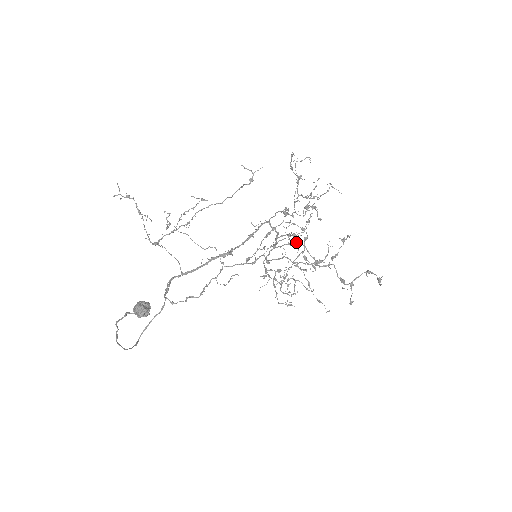
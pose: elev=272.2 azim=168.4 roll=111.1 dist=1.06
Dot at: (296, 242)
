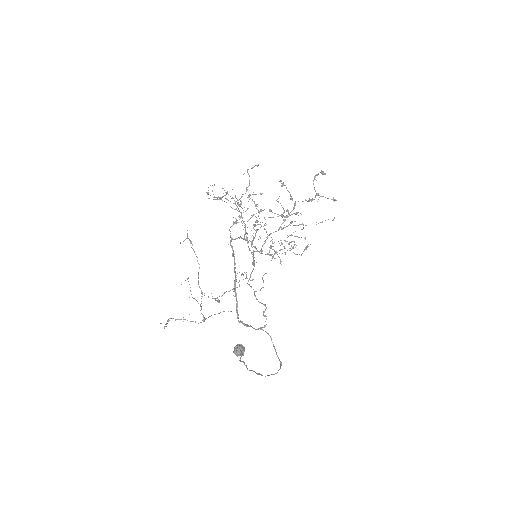
Dot at: occluded
